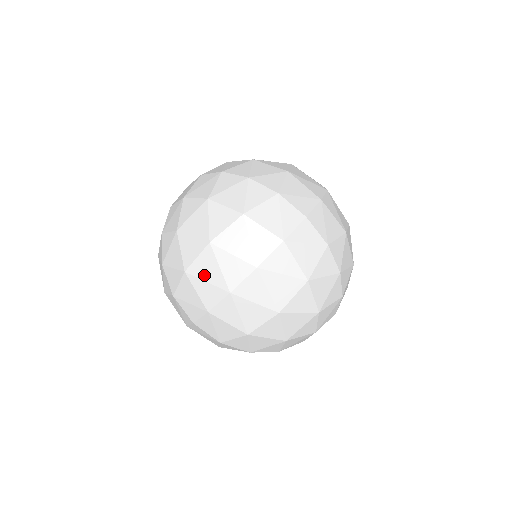
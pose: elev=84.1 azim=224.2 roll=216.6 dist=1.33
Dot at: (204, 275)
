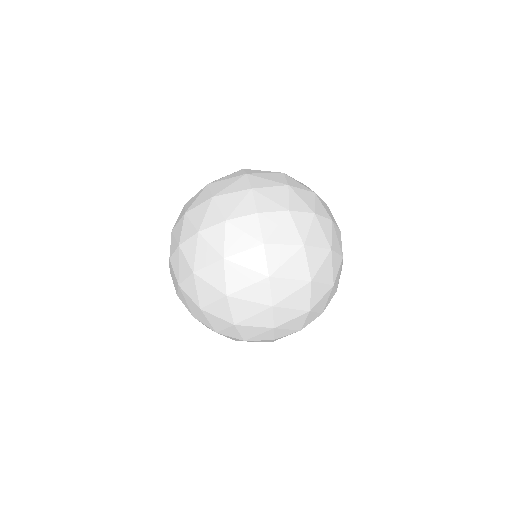
Dot at: (224, 186)
